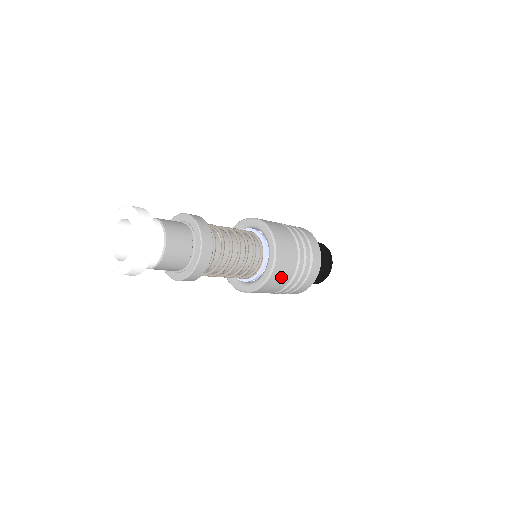
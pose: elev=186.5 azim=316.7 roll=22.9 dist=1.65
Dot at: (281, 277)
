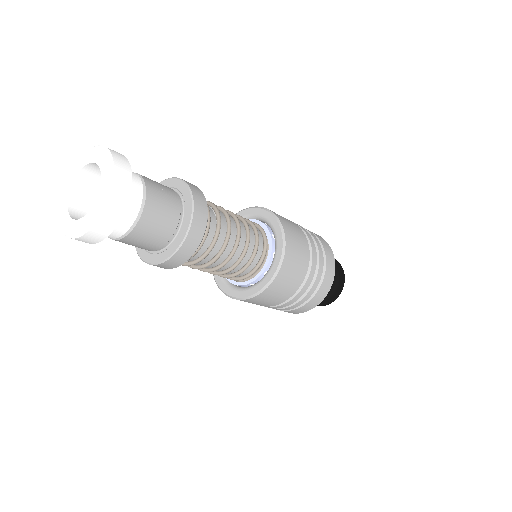
Dot at: (297, 256)
